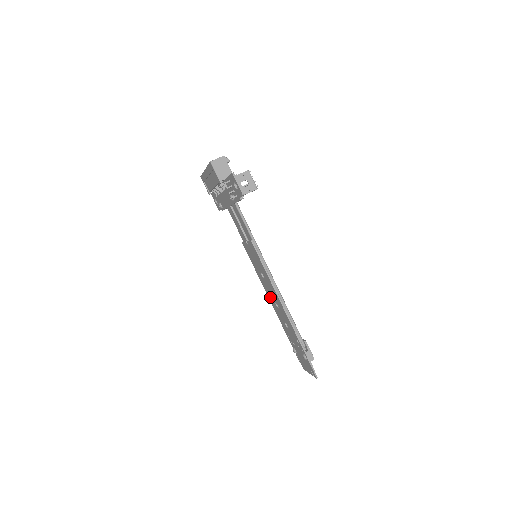
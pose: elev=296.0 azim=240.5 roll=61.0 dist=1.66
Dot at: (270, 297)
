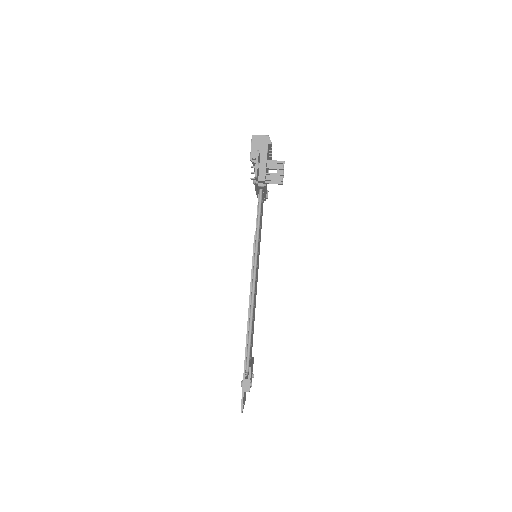
Dot at: occluded
